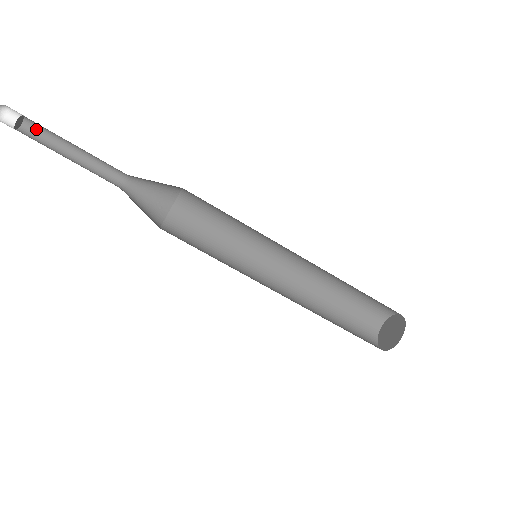
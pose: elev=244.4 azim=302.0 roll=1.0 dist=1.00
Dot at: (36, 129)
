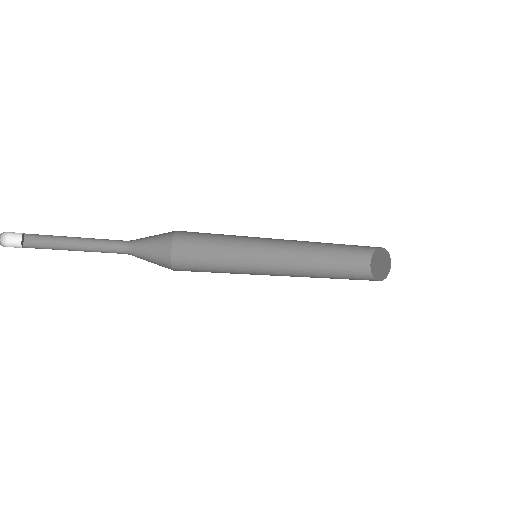
Dot at: (37, 237)
